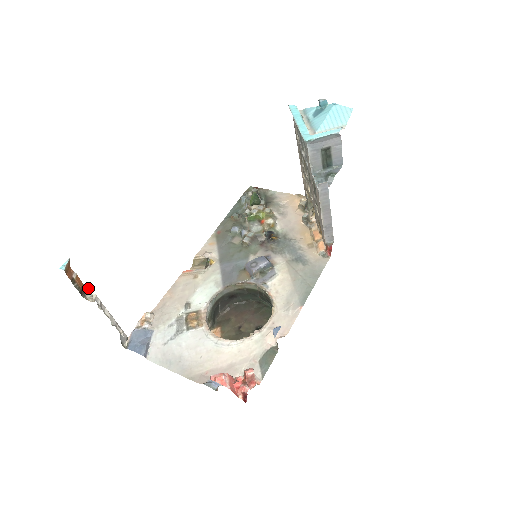
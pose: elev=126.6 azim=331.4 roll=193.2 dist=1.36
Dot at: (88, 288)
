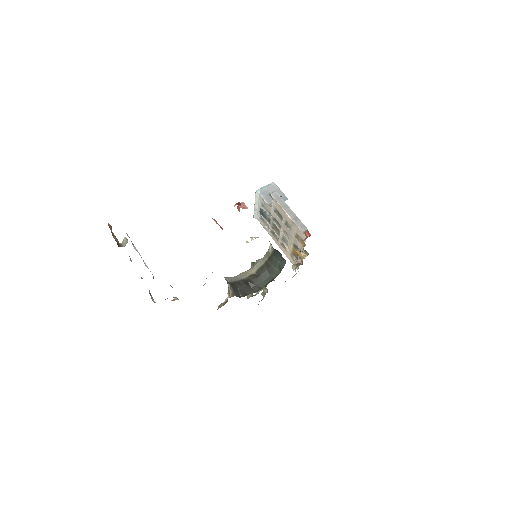
Dot at: (123, 242)
